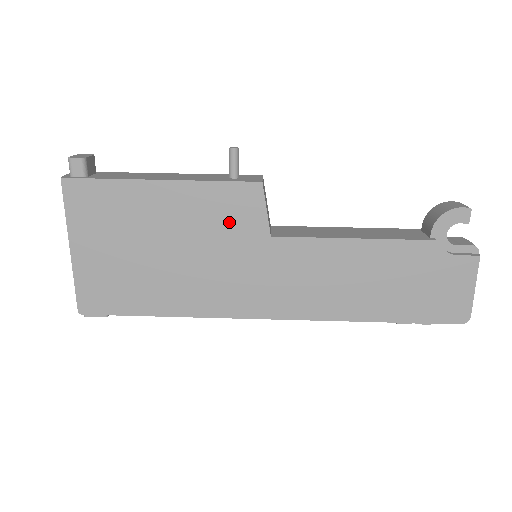
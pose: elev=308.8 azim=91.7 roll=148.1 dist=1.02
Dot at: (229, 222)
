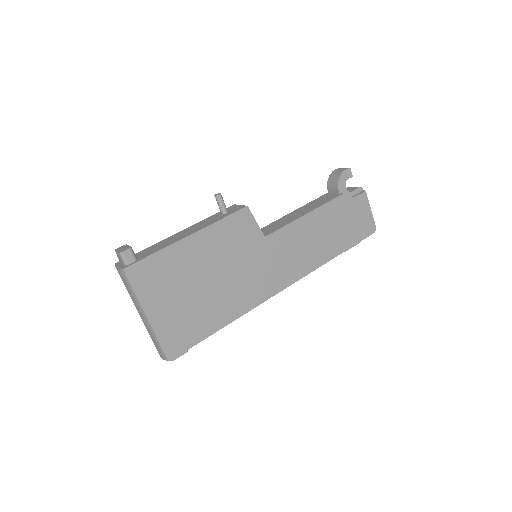
Dot at: (239, 241)
